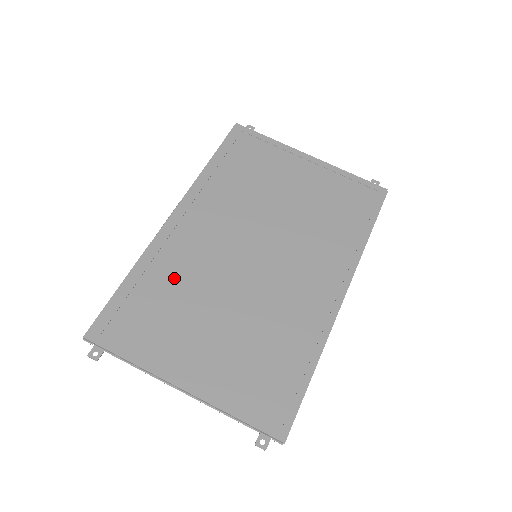
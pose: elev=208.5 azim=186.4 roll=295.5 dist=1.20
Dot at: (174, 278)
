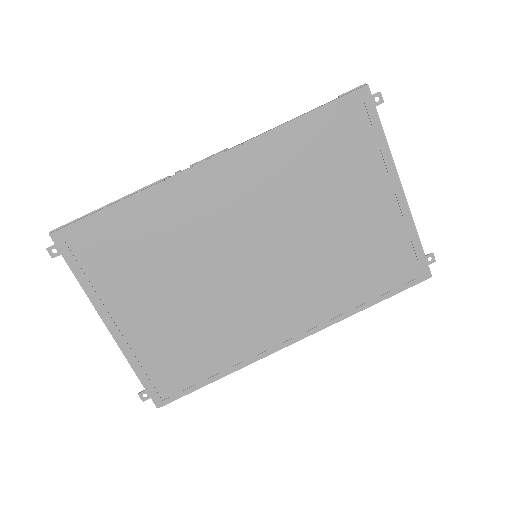
Dot at: (165, 231)
